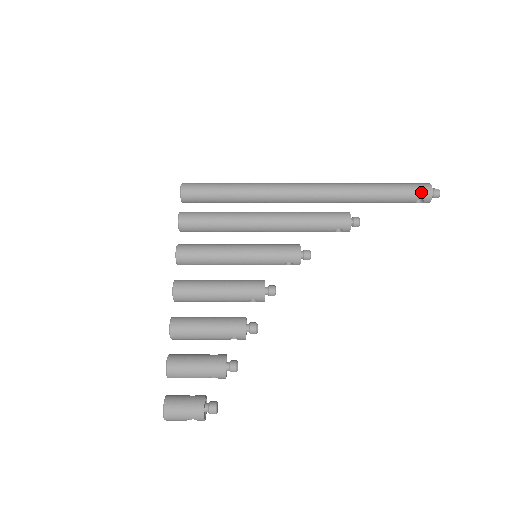
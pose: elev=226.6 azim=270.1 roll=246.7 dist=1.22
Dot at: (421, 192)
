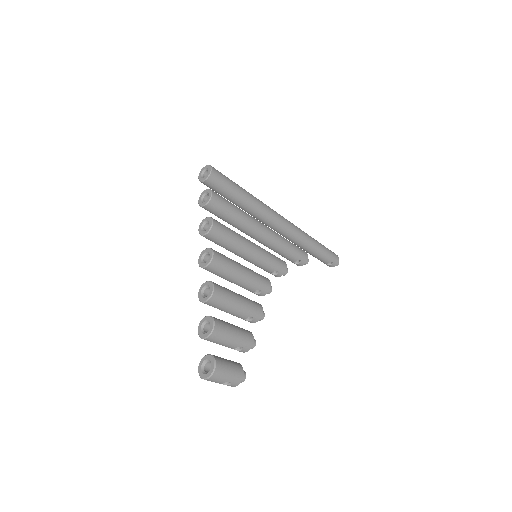
Dot at: (335, 258)
